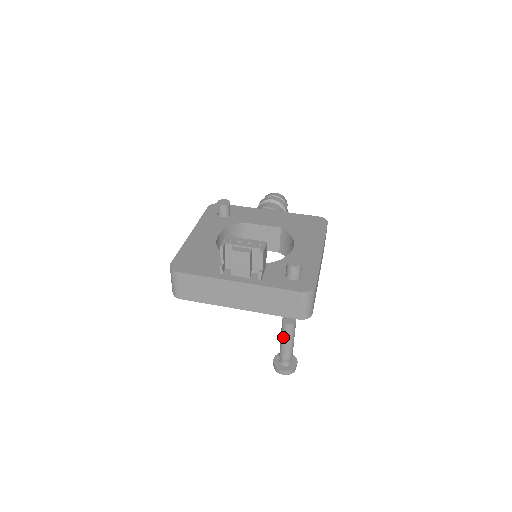
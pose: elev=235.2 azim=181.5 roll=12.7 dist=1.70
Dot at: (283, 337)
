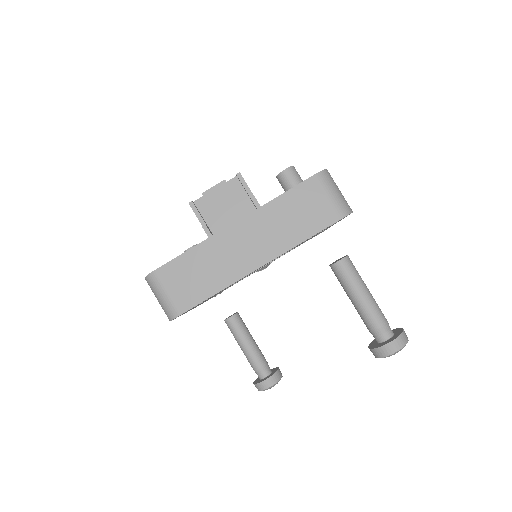
Dot at: (350, 289)
